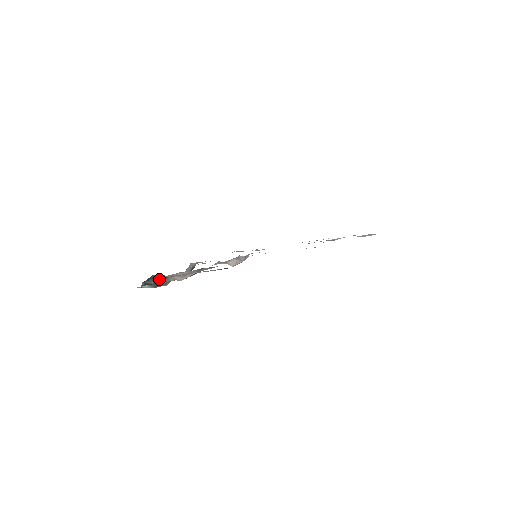
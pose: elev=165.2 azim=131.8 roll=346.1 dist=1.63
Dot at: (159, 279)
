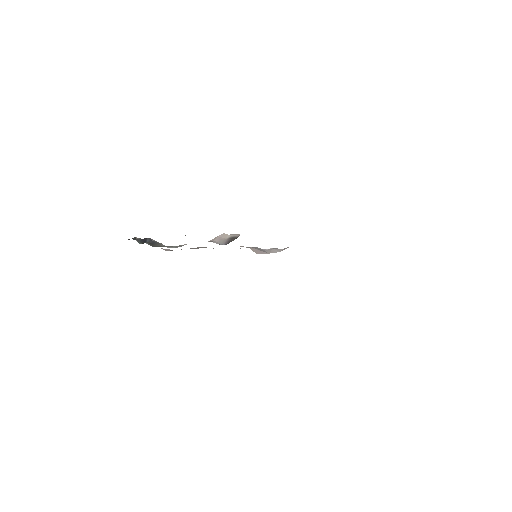
Dot at: (152, 241)
